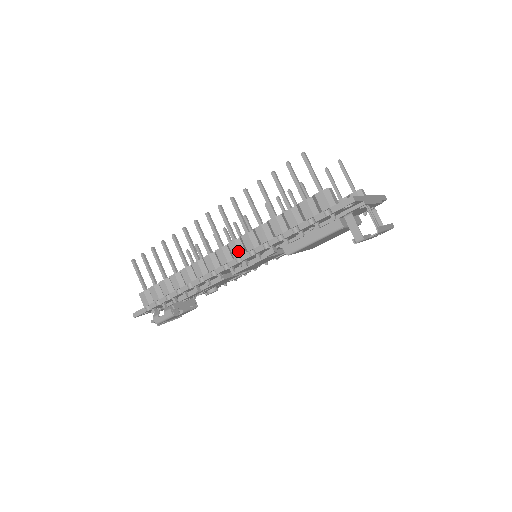
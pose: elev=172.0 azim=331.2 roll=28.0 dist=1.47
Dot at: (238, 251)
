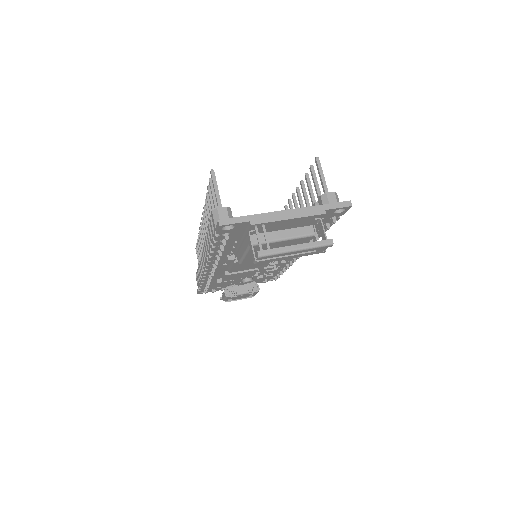
Dot at: (205, 256)
